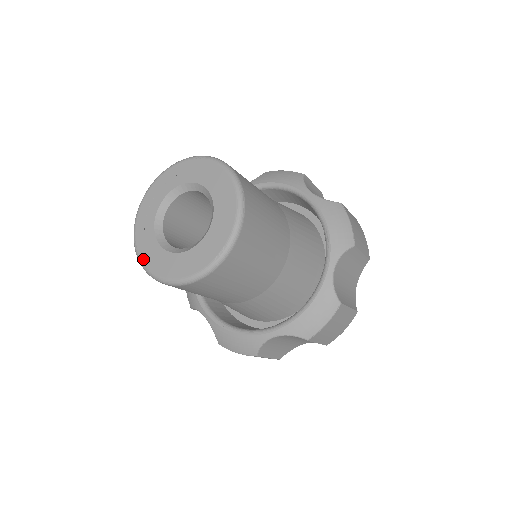
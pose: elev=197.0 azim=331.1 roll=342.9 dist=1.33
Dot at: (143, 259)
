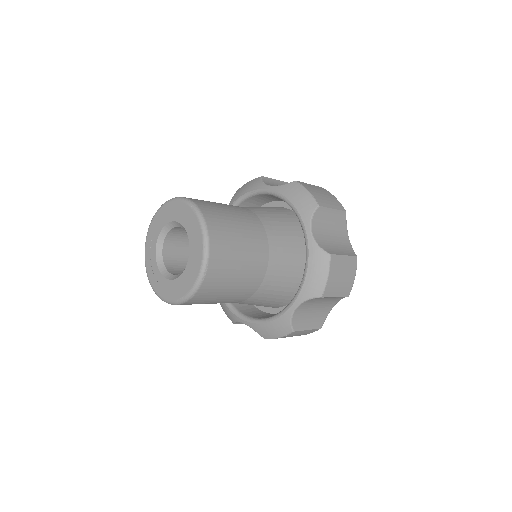
Dot at: (146, 260)
